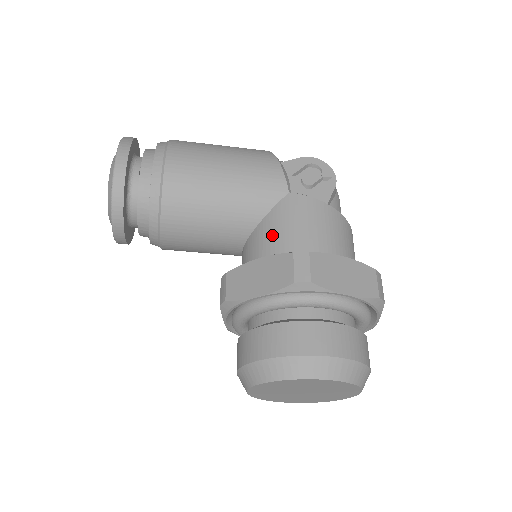
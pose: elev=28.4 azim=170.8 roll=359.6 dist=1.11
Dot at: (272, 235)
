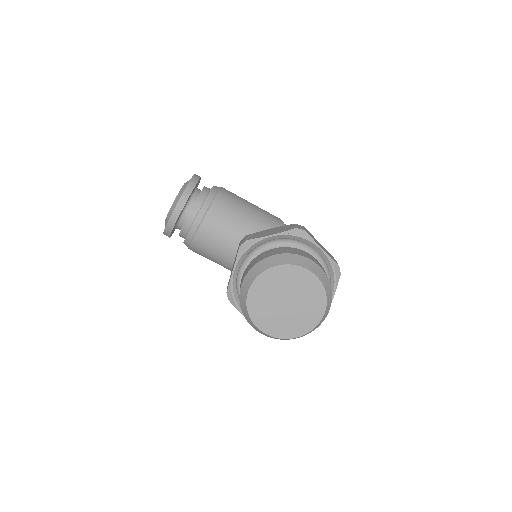
Dot at: occluded
